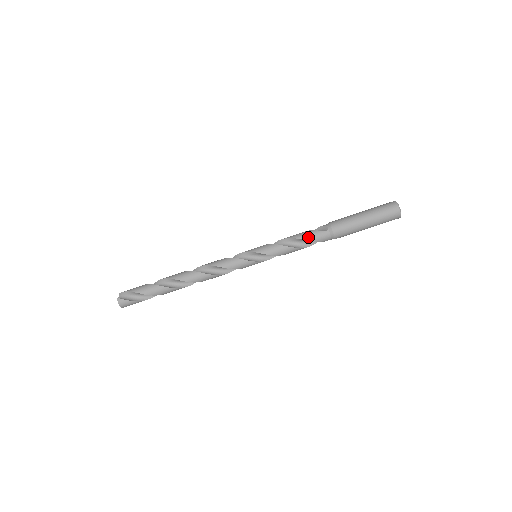
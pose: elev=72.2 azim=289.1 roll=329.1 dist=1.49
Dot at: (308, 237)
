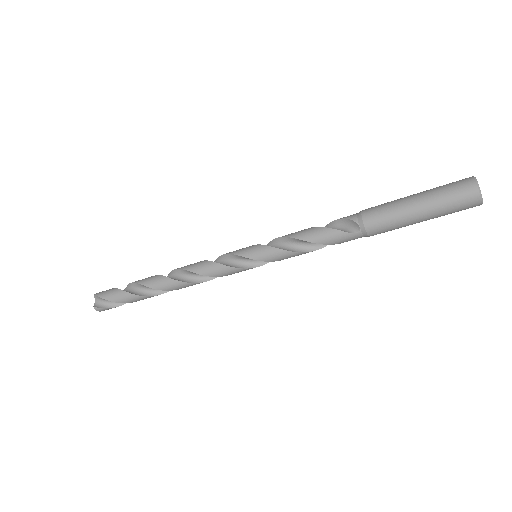
Dot at: (329, 241)
